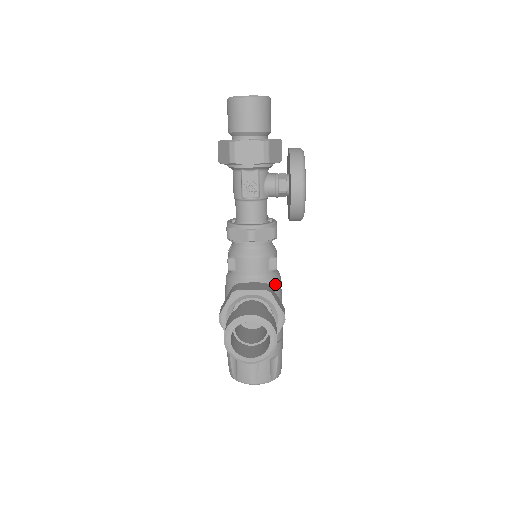
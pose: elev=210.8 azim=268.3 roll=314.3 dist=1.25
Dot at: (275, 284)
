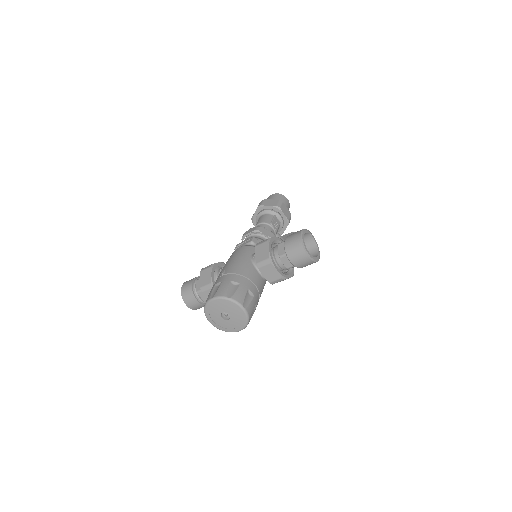
Dot at: occluded
